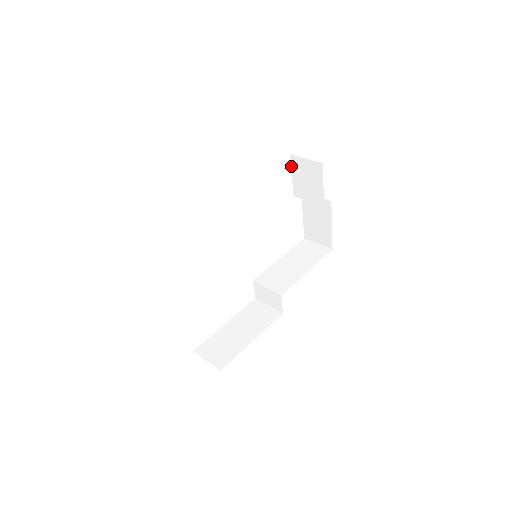
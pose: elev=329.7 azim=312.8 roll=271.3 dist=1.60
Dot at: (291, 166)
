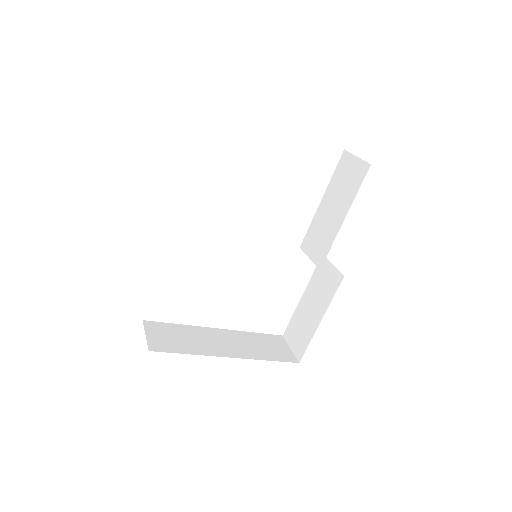
Dot at: occluded
